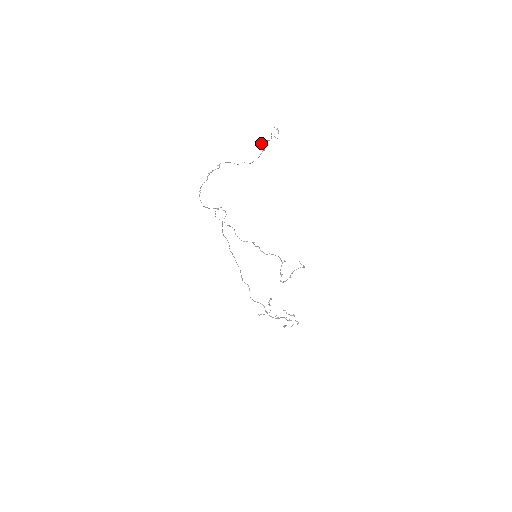
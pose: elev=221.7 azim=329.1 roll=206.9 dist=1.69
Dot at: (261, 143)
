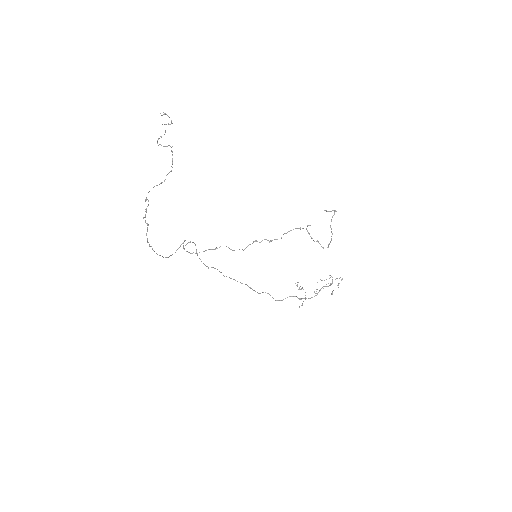
Dot at: (159, 144)
